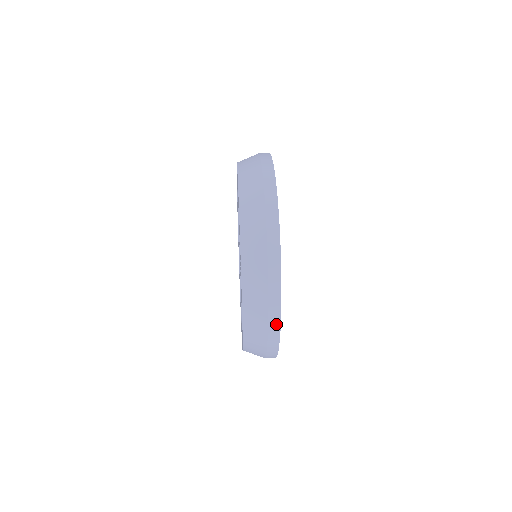
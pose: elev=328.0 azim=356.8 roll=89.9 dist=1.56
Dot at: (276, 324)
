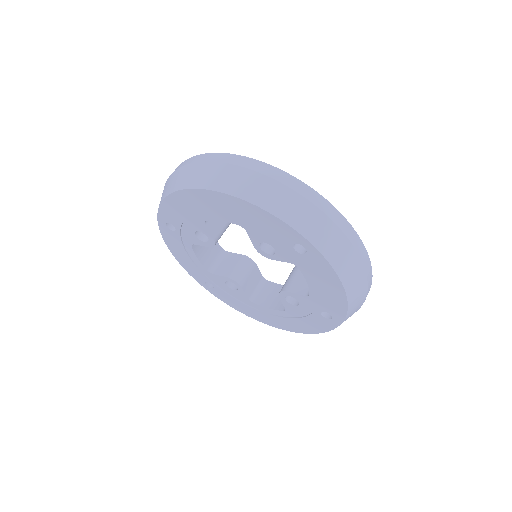
Dot at: (369, 269)
